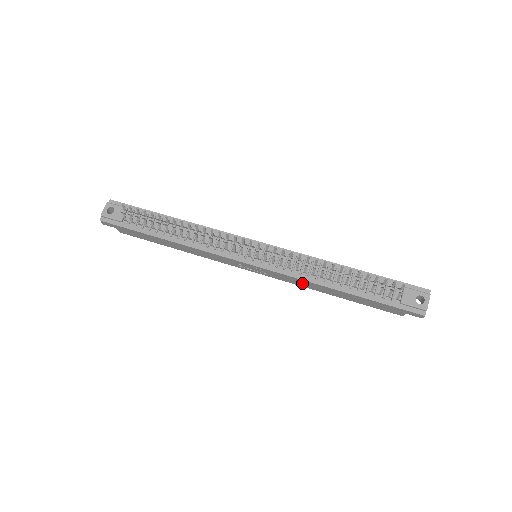
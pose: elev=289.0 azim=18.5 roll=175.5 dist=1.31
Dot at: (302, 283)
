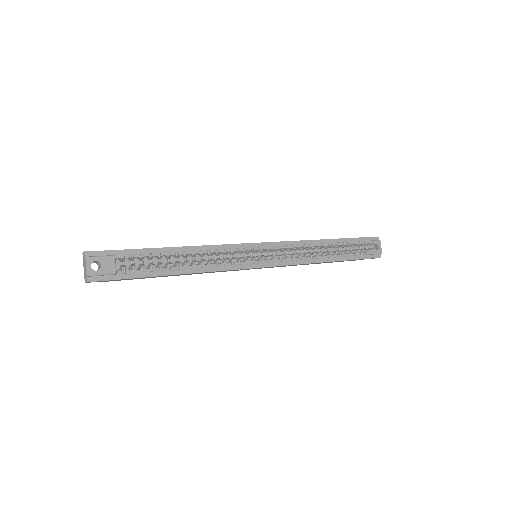
Dot at: occluded
